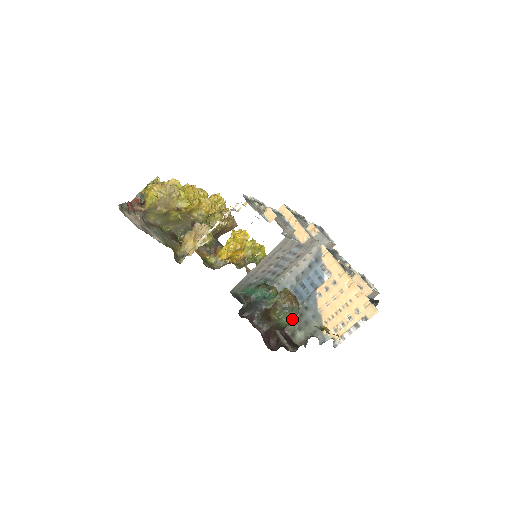
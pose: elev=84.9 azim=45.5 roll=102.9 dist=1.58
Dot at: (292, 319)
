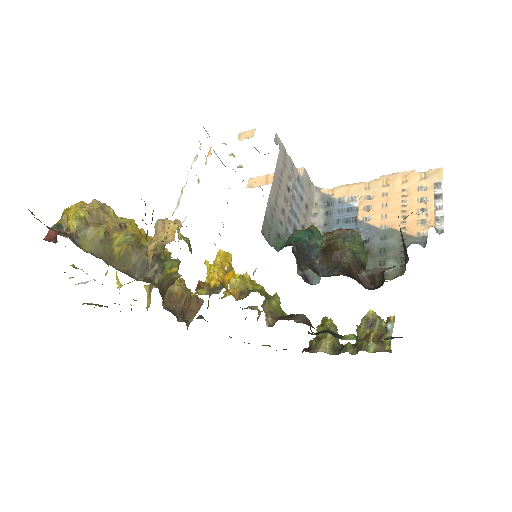
Dot at: (363, 250)
